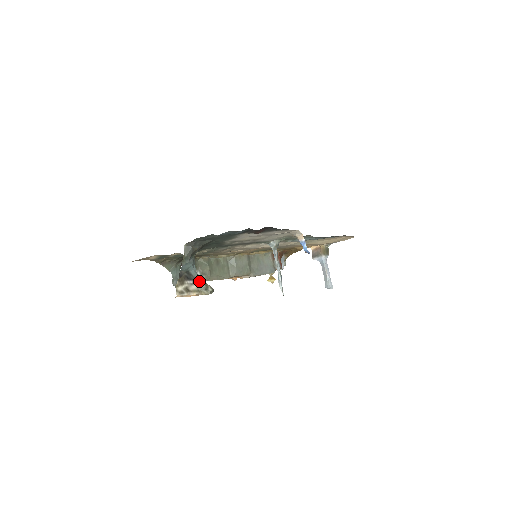
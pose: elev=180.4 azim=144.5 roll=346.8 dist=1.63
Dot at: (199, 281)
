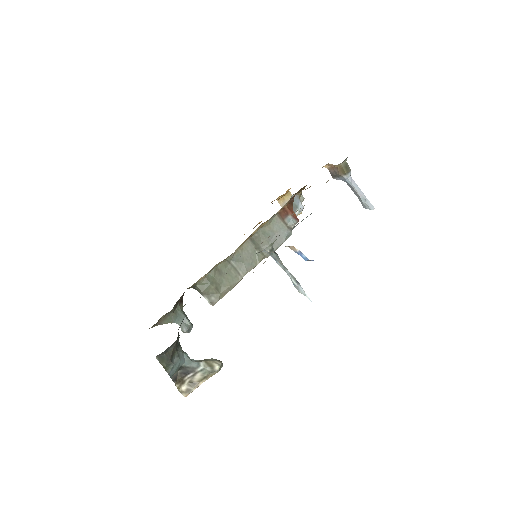
Dot at: (199, 368)
